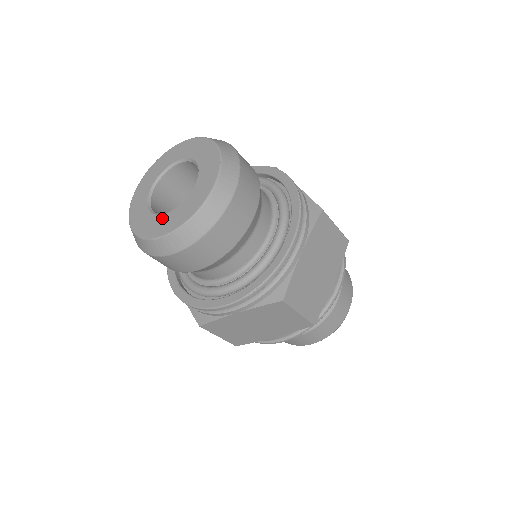
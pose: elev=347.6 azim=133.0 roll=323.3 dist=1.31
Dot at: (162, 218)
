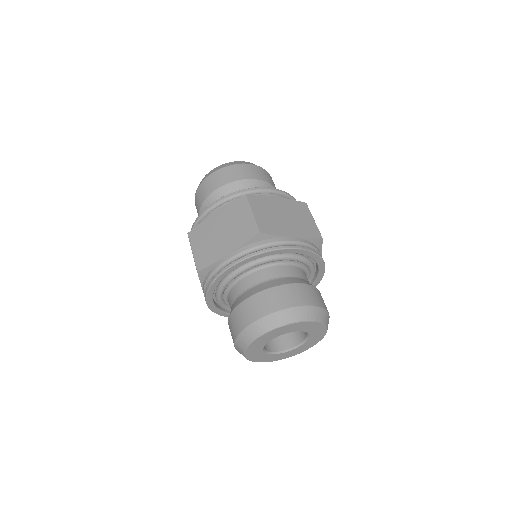
Dot at: (294, 351)
